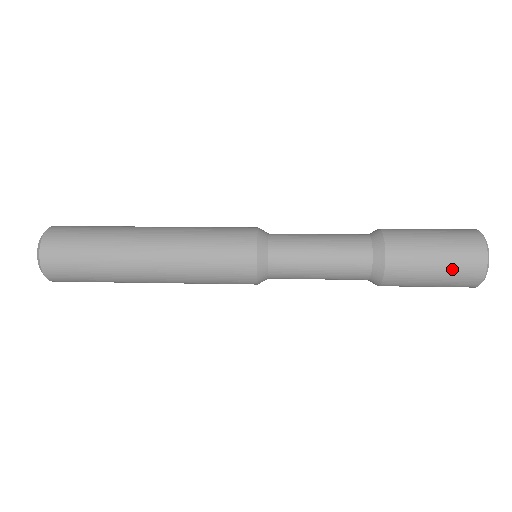
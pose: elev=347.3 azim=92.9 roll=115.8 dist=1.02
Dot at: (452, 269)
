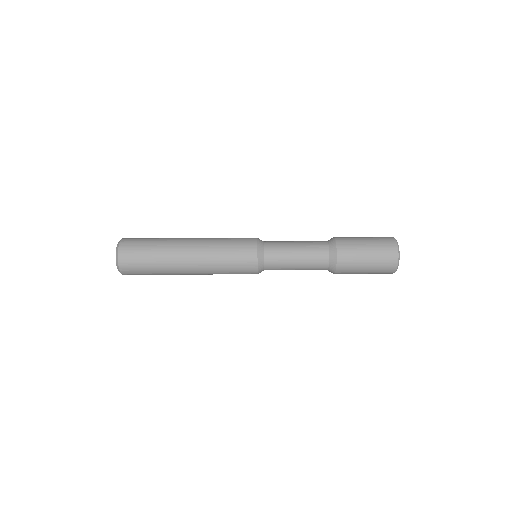
Dot at: occluded
